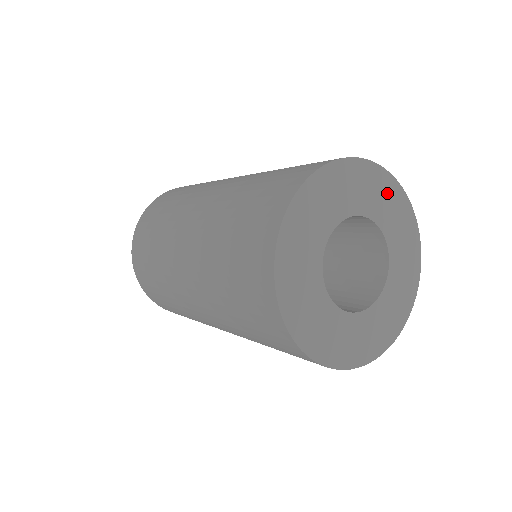
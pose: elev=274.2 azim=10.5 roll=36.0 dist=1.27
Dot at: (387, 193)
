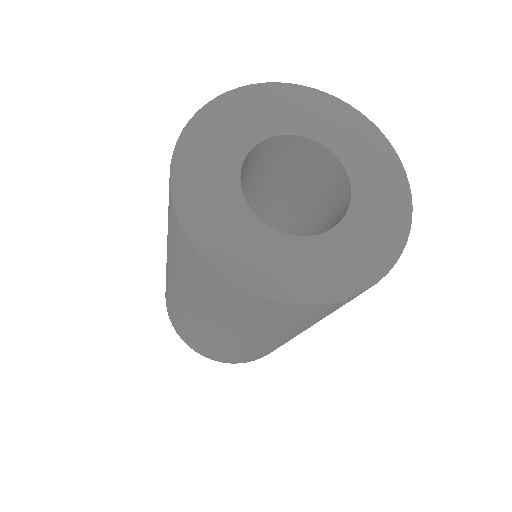
Dot at: (335, 116)
